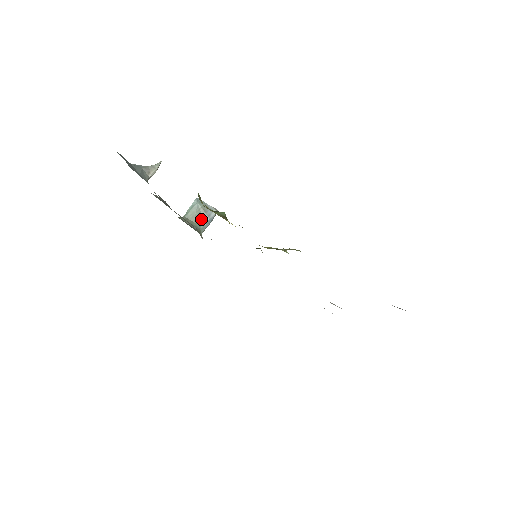
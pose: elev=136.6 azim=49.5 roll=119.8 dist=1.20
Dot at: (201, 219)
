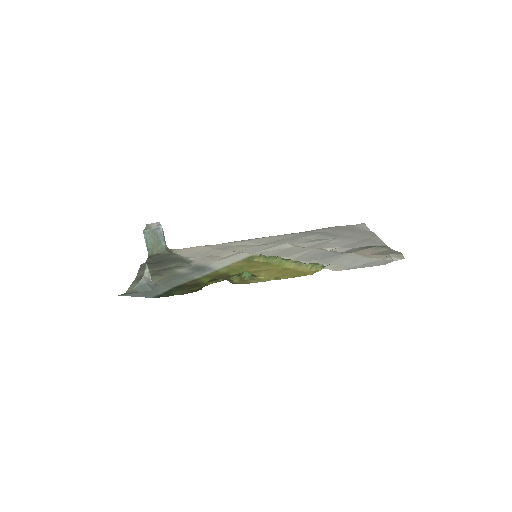
Dot at: (159, 241)
